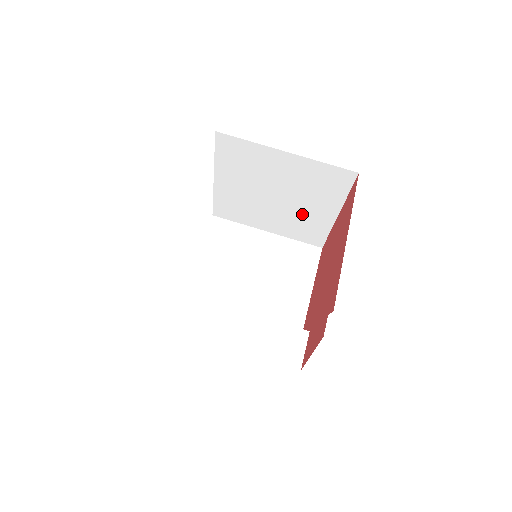
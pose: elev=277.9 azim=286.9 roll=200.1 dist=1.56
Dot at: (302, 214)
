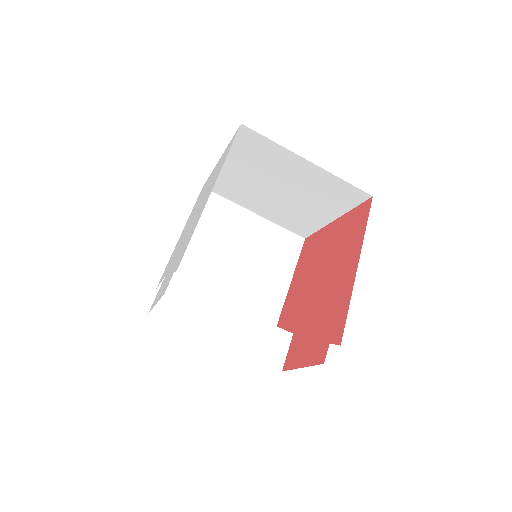
Dot at: (299, 210)
